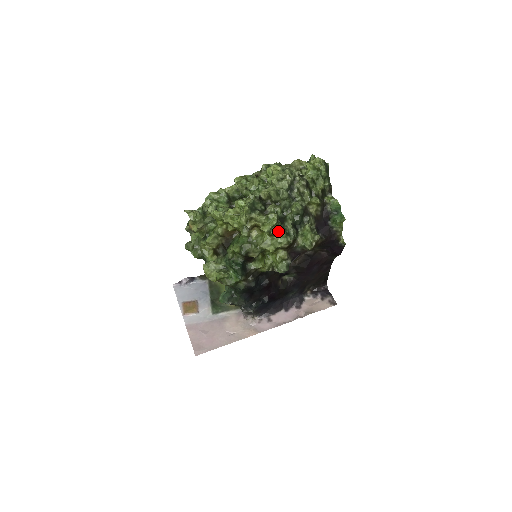
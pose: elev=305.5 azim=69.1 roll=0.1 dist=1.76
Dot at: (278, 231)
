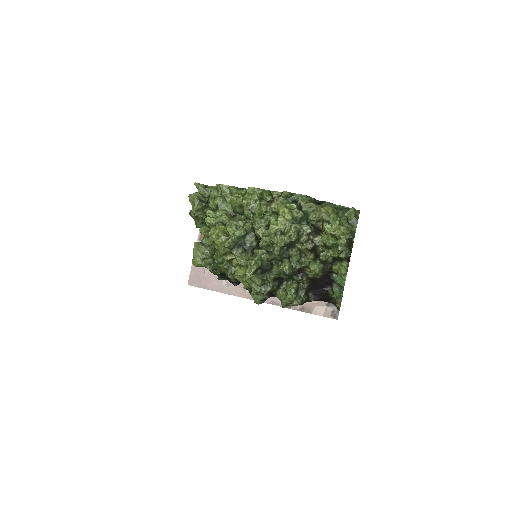
Dot at: (254, 278)
